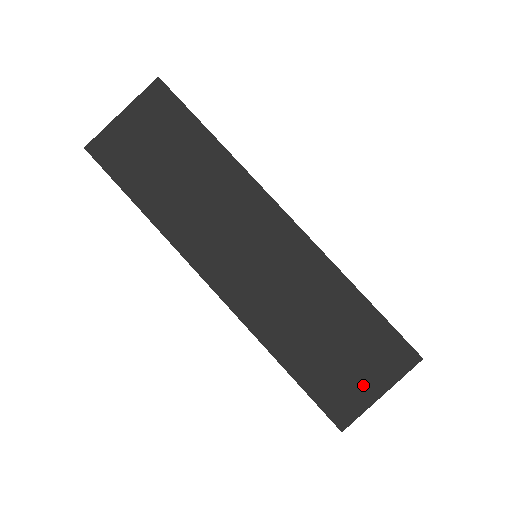
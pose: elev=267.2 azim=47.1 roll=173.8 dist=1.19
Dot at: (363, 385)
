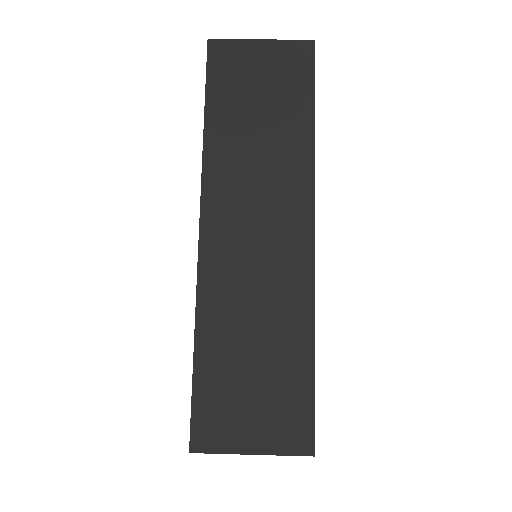
Dot at: (244, 430)
